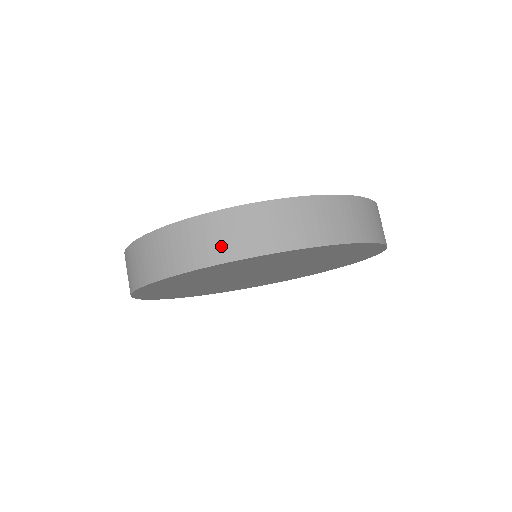
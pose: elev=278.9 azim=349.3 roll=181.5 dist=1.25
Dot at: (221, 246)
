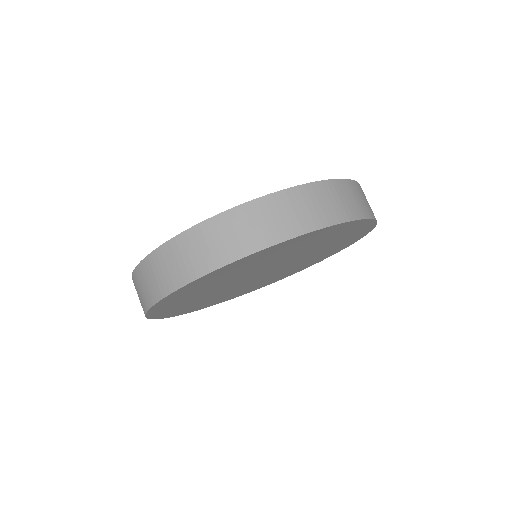
Dot at: (216, 252)
